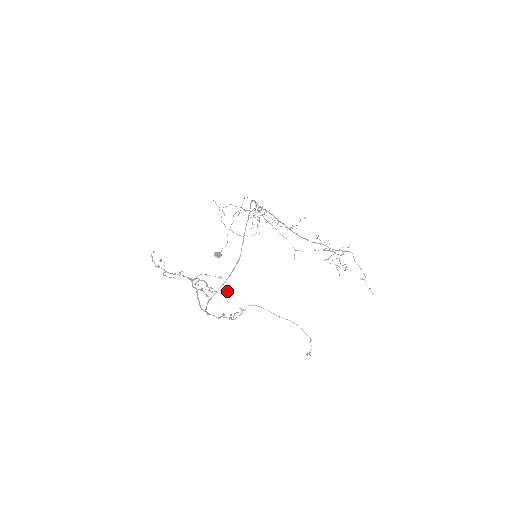
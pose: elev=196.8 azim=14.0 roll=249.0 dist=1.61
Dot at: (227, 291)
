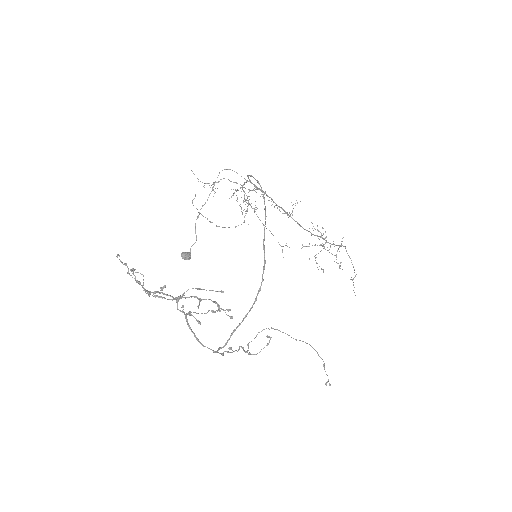
Dot at: (219, 311)
